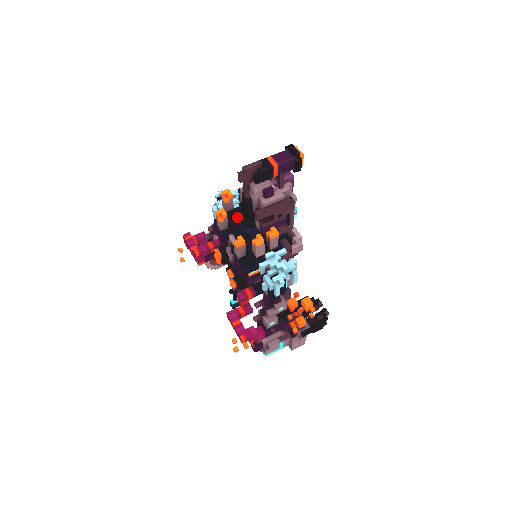
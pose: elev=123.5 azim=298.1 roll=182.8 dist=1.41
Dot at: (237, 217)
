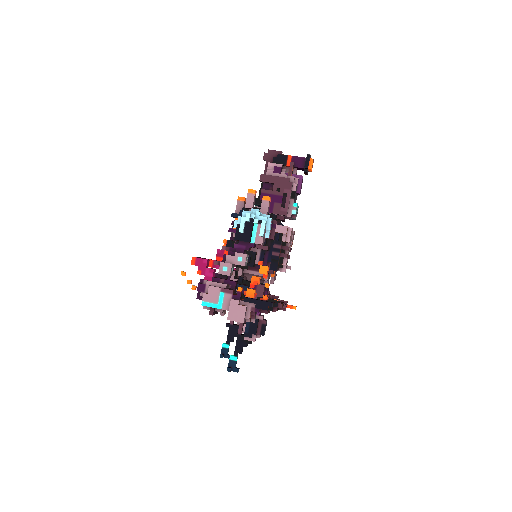
Dot at: occluded
